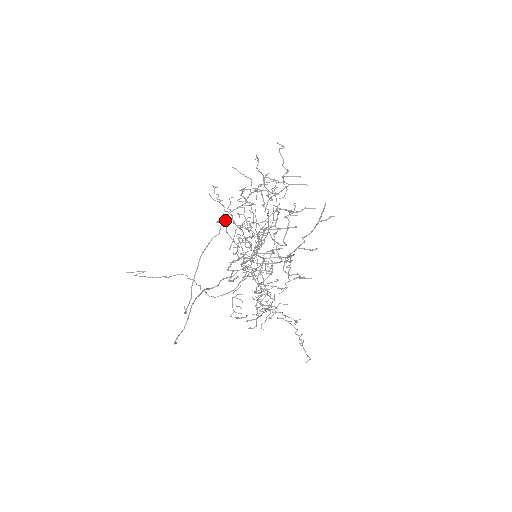
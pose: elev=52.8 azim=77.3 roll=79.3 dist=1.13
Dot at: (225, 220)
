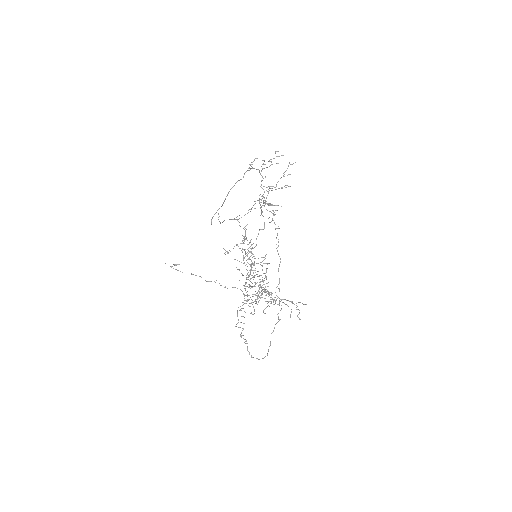
Dot at: (238, 219)
